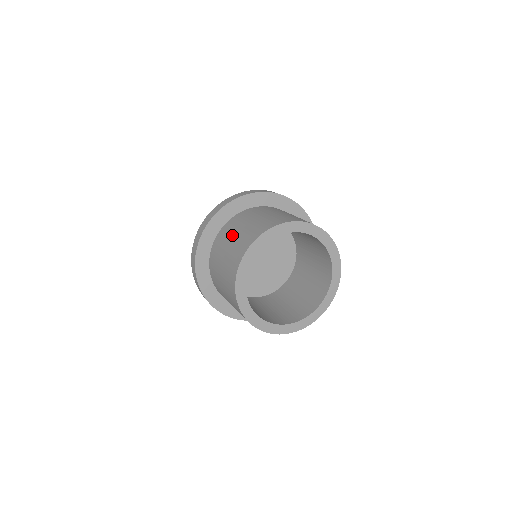
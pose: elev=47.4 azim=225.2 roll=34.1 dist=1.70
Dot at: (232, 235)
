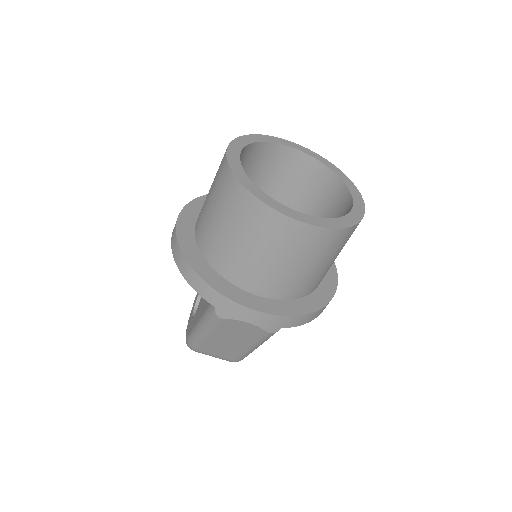
Dot at: (208, 193)
